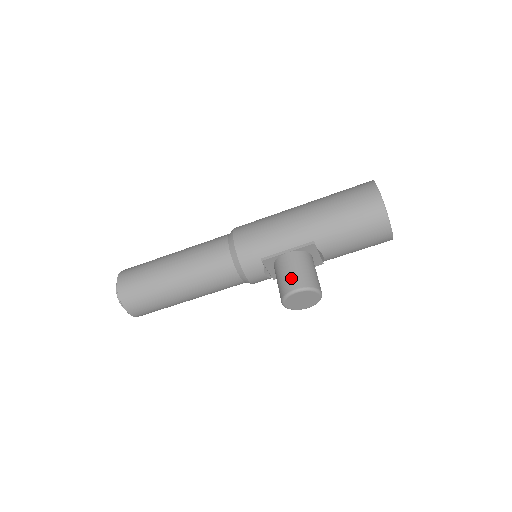
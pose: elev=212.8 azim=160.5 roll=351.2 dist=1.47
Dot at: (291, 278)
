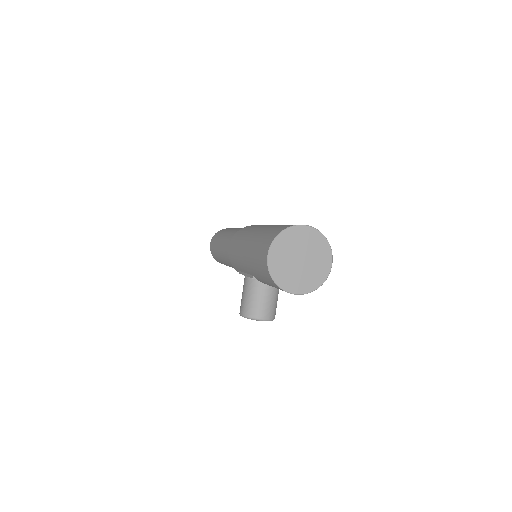
Dot at: (241, 302)
